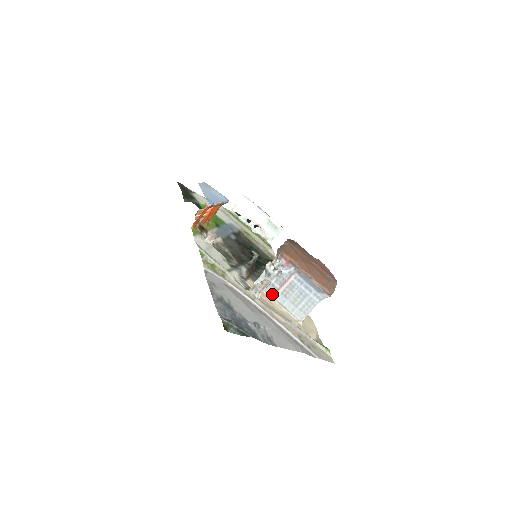
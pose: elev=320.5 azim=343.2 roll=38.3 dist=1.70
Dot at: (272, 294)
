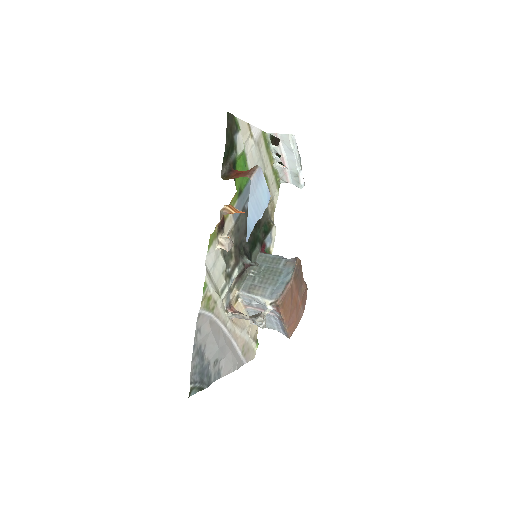
Dot at: (246, 305)
